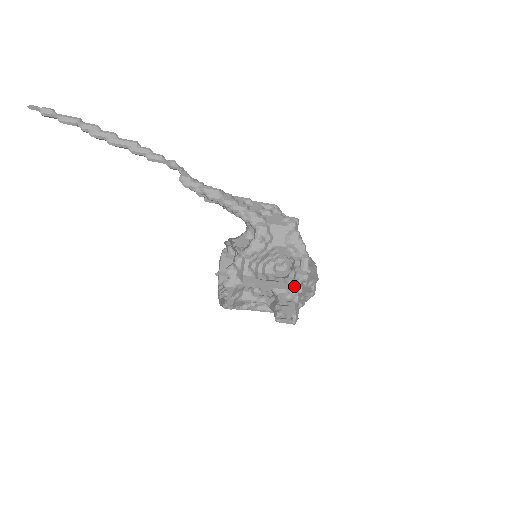
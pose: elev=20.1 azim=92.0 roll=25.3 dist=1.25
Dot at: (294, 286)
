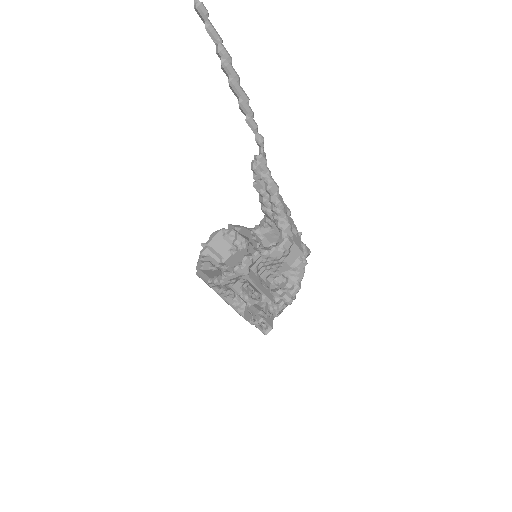
Dot at: (278, 302)
